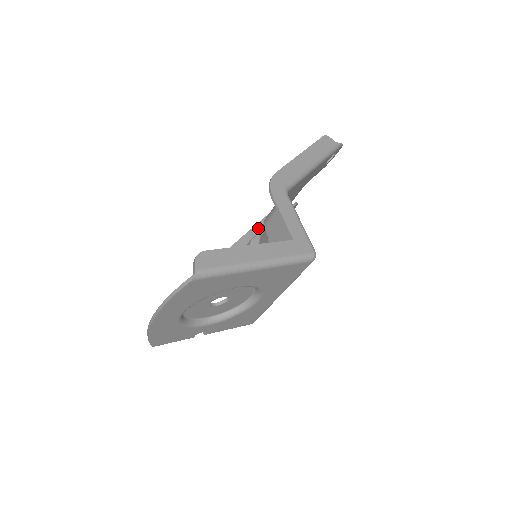
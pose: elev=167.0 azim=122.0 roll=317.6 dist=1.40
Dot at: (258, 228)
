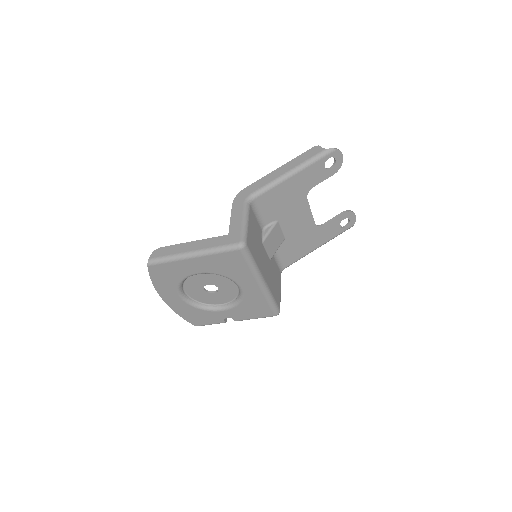
Dot at: occluded
